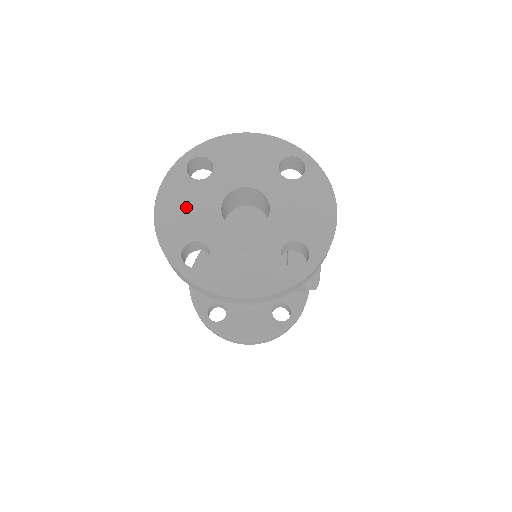
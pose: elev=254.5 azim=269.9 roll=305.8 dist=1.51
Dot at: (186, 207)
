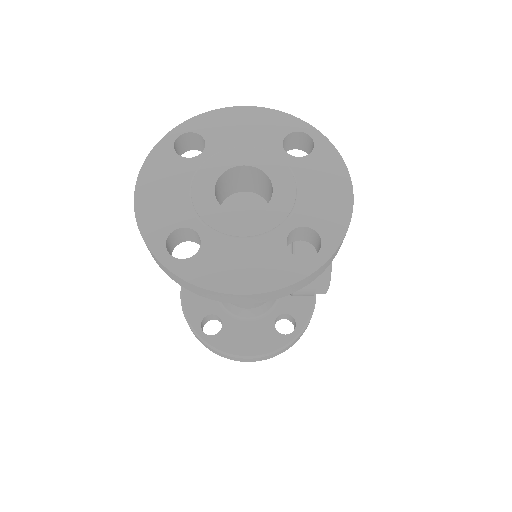
Dot at: (173, 189)
